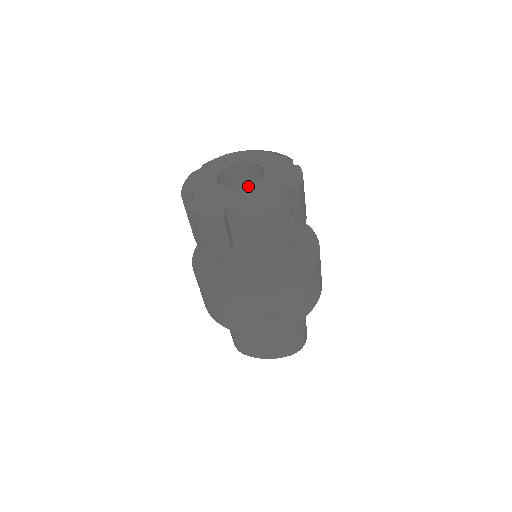
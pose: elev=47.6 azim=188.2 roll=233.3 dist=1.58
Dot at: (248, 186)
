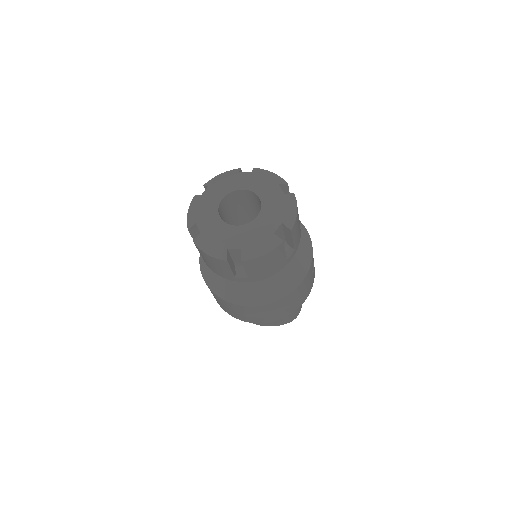
Dot at: (247, 224)
